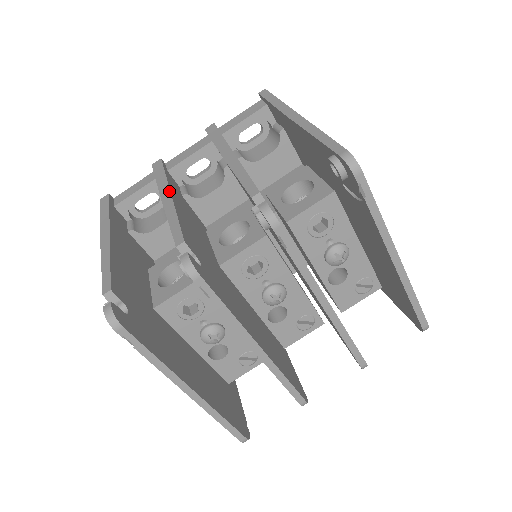
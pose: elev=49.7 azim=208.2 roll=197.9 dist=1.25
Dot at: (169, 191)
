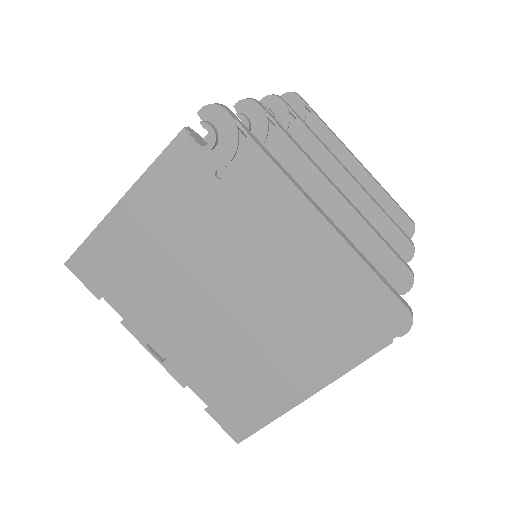
Dot at: occluded
